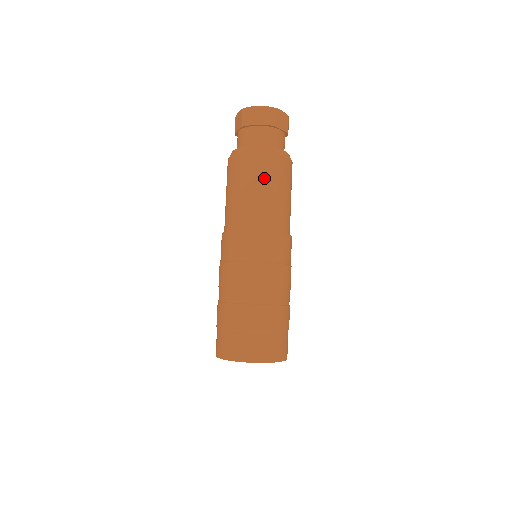
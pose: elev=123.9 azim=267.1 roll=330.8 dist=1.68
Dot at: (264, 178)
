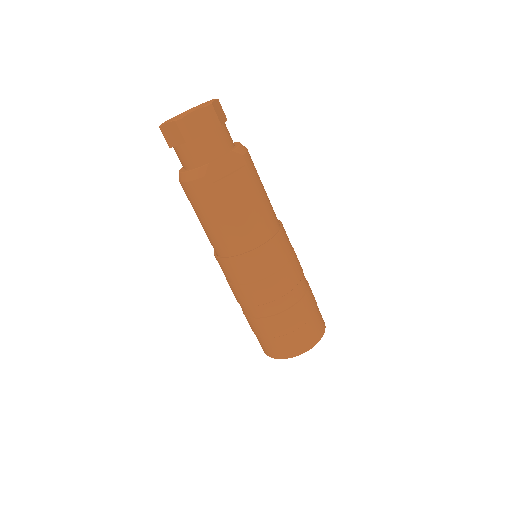
Dot at: (244, 190)
